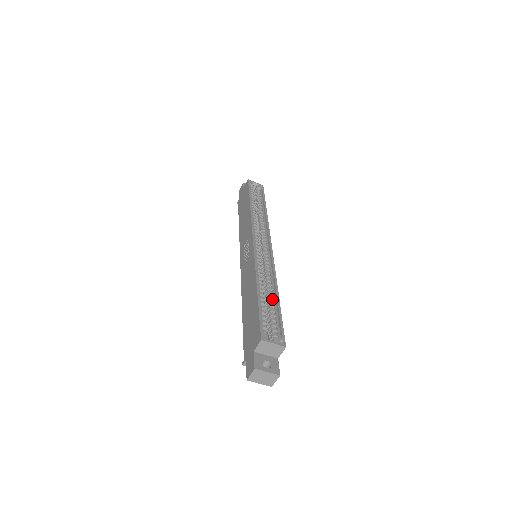
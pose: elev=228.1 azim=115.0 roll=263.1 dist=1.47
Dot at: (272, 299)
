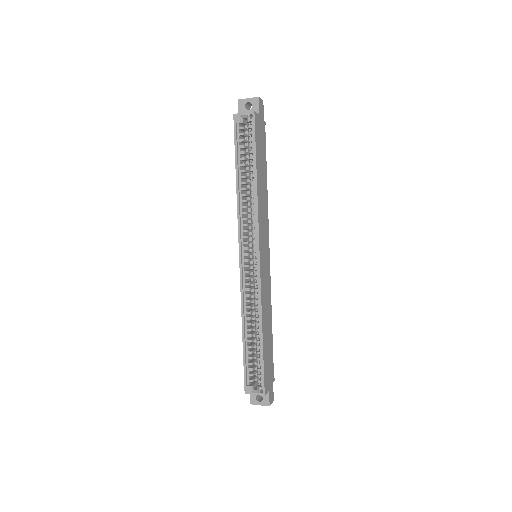
Dot at: (259, 336)
